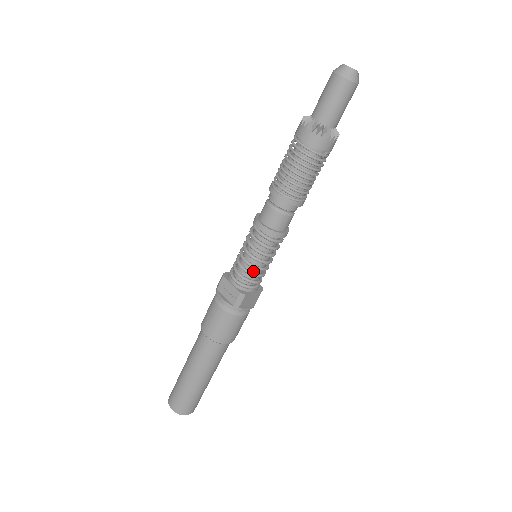
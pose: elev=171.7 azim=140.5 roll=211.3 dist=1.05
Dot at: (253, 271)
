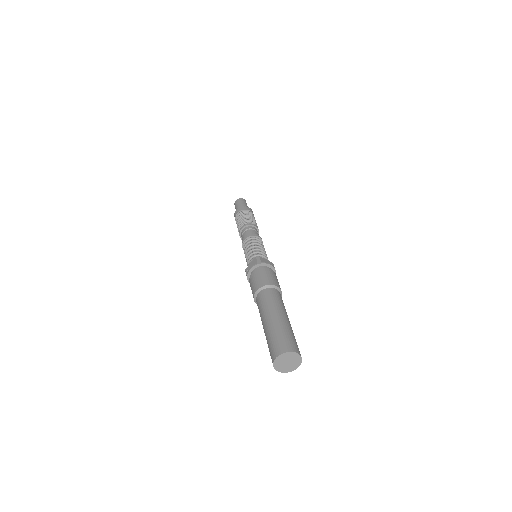
Dot at: (257, 253)
